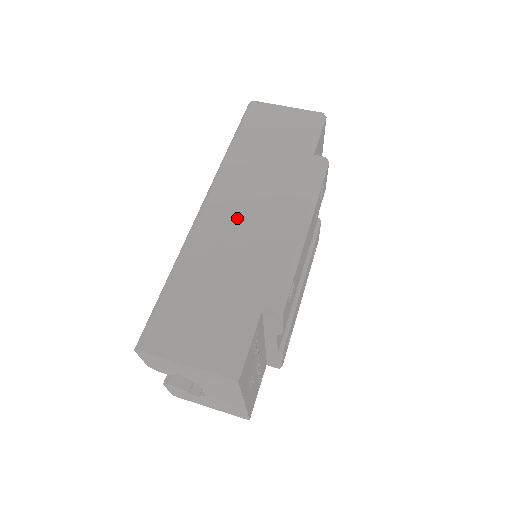
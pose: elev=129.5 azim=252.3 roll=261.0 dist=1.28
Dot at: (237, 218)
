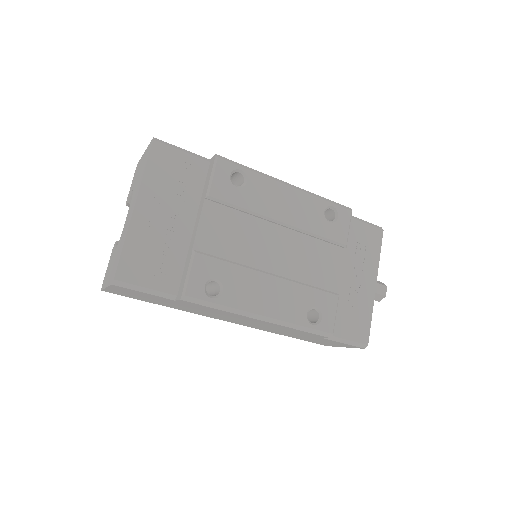
Dot at: occluded
